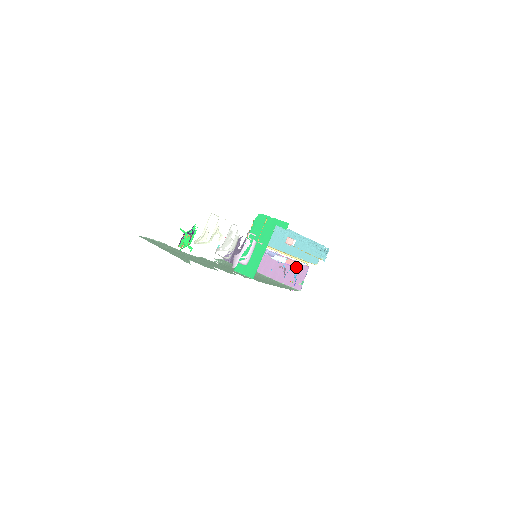
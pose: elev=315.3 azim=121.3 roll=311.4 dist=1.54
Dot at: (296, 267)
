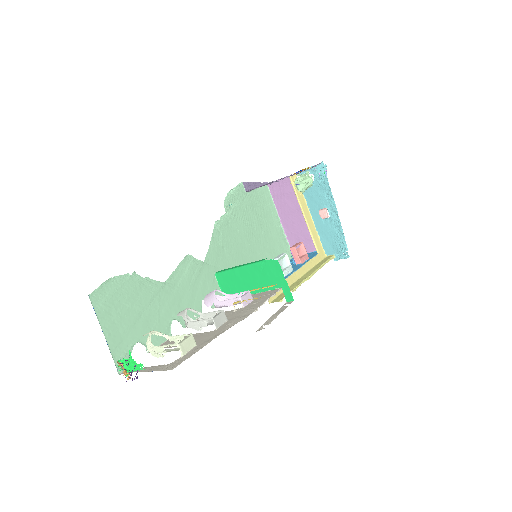
Dot at: (309, 237)
